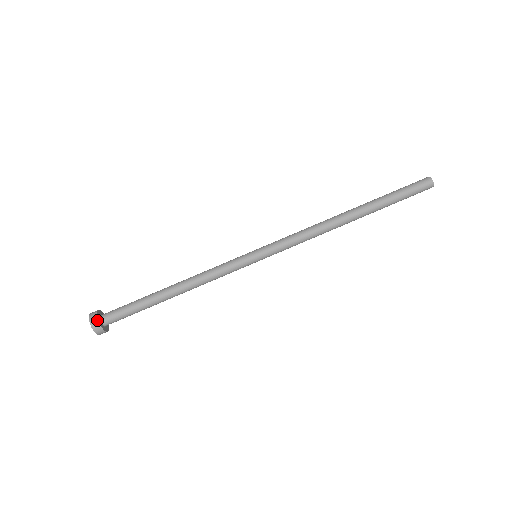
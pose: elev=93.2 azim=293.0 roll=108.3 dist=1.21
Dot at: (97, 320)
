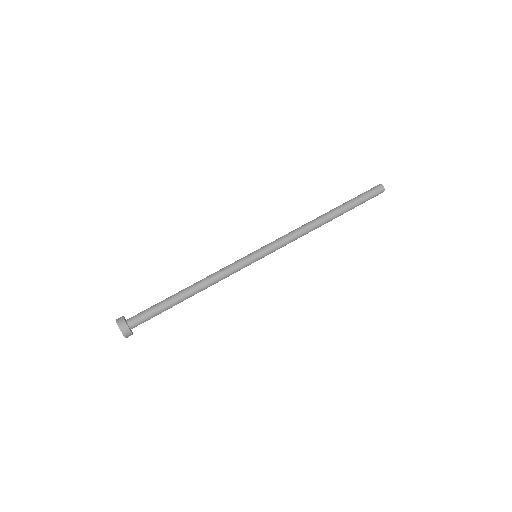
Dot at: (123, 318)
